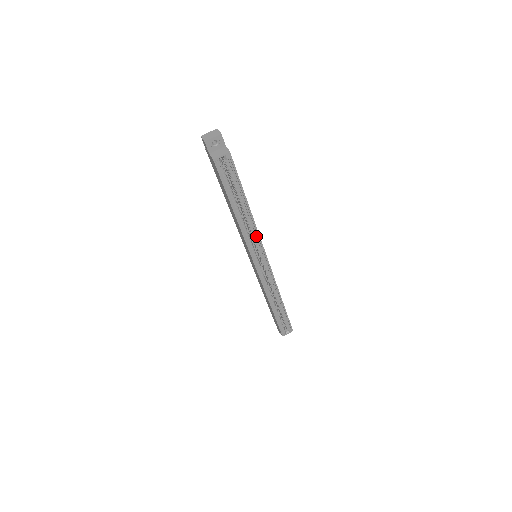
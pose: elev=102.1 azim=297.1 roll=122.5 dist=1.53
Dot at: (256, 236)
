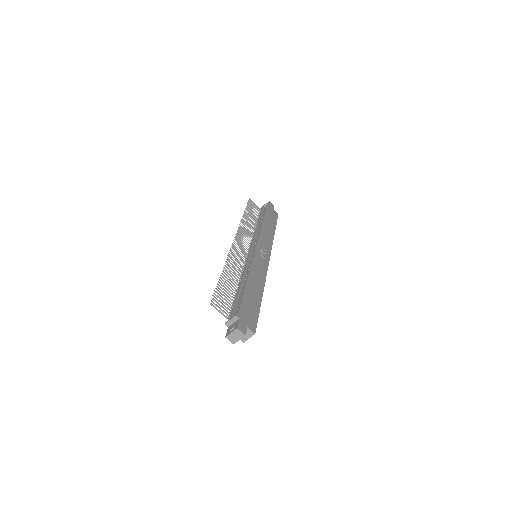
Dot at: occluded
